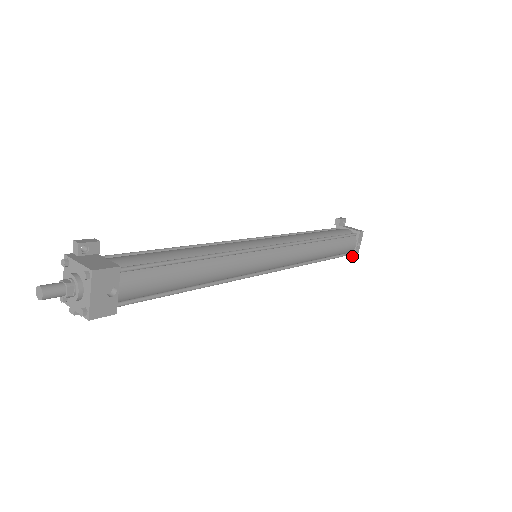
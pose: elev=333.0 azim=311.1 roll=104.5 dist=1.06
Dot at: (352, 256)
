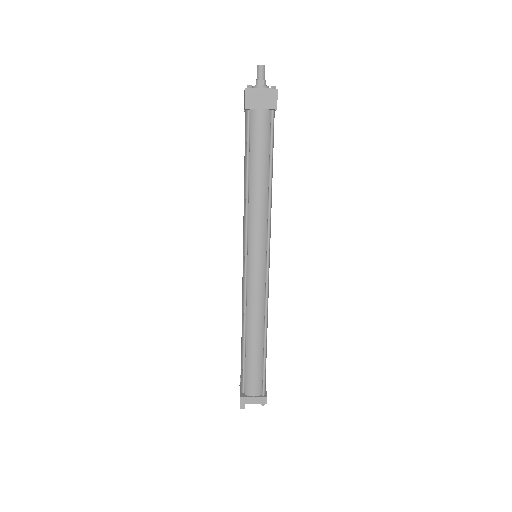
Dot at: (265, 396)
